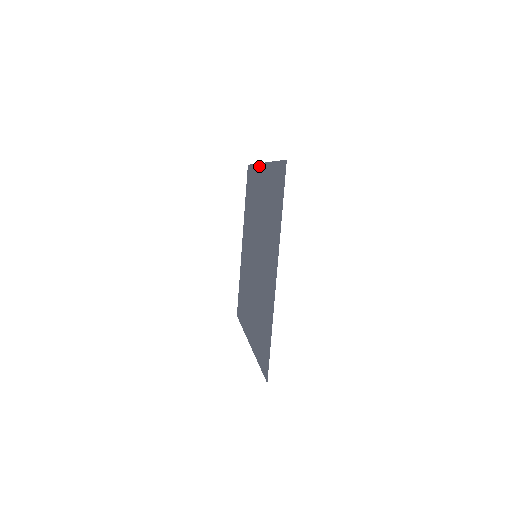
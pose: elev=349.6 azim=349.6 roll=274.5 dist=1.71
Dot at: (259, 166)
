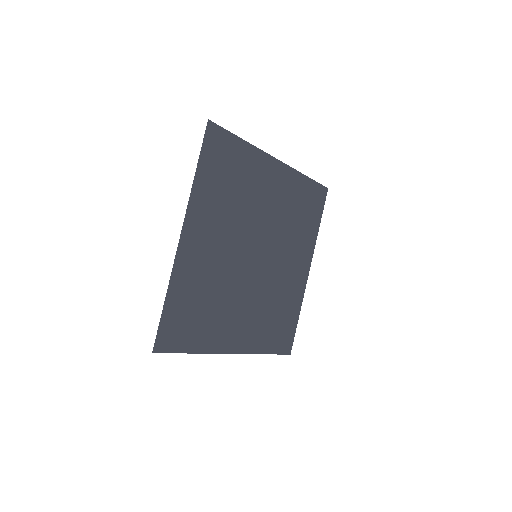
Dot at: (289, 169)
